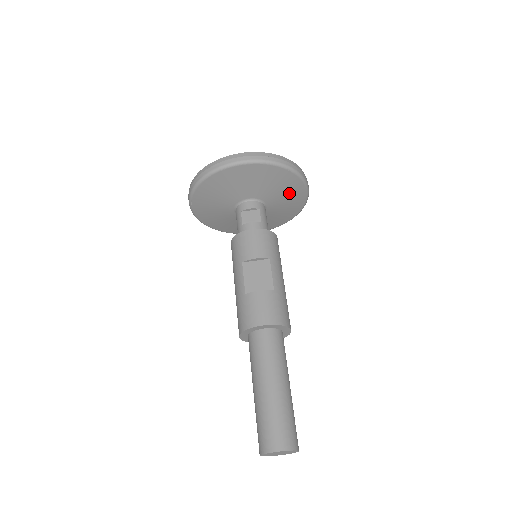
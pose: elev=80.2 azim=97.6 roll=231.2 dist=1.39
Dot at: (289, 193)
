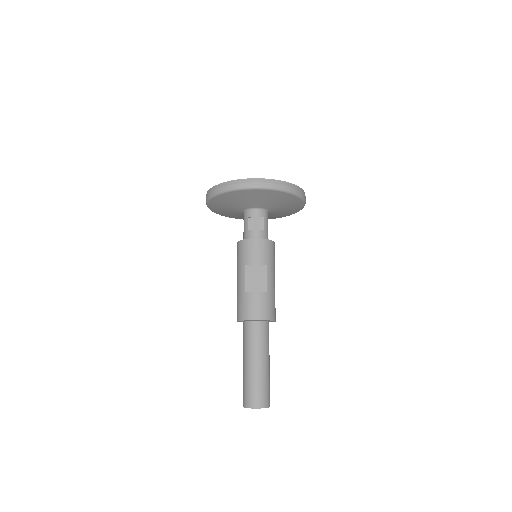
Dot at: (289, 205)
